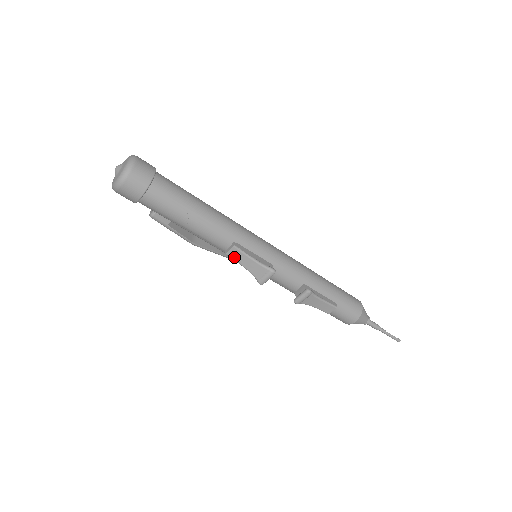
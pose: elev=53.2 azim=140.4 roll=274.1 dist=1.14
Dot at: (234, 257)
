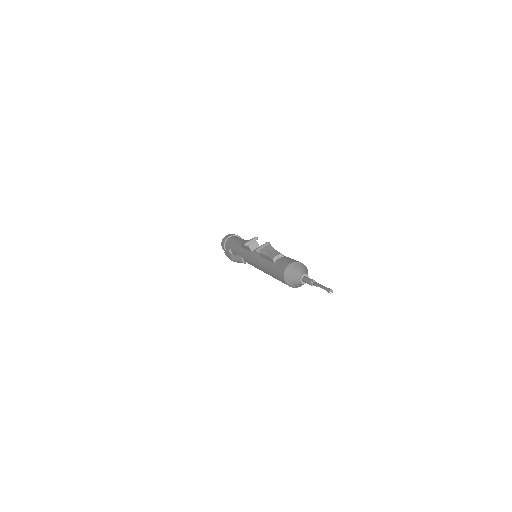
Dot at: (243, 243)
